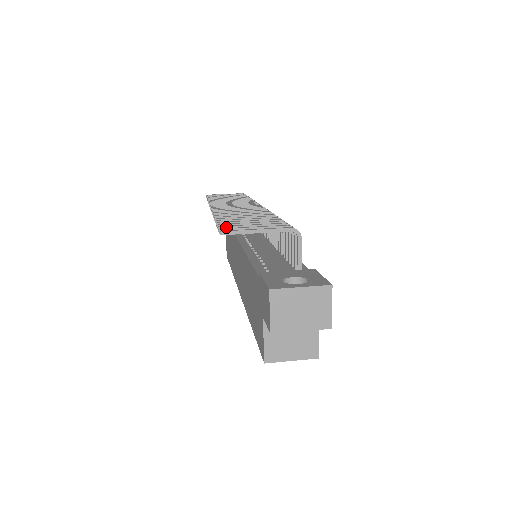
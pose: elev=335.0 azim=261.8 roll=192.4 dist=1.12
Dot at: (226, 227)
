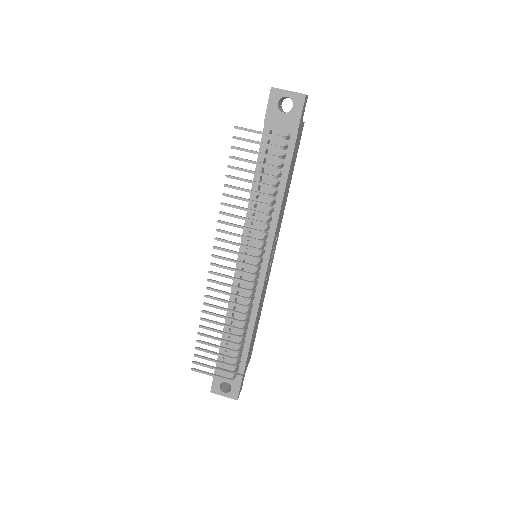
Dot at: (198, 357)
